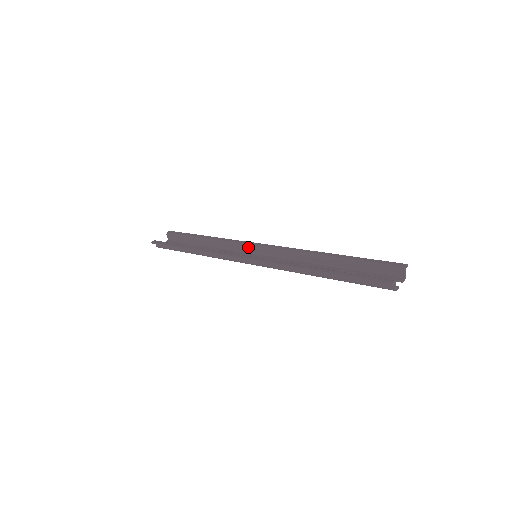
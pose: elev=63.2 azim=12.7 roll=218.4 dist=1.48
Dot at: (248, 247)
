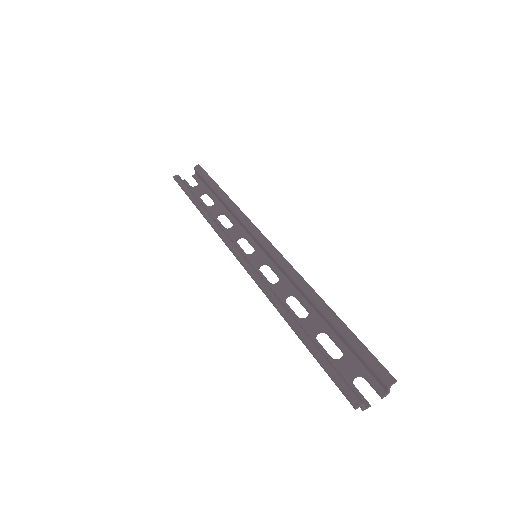
Dot at: (254, 237)
